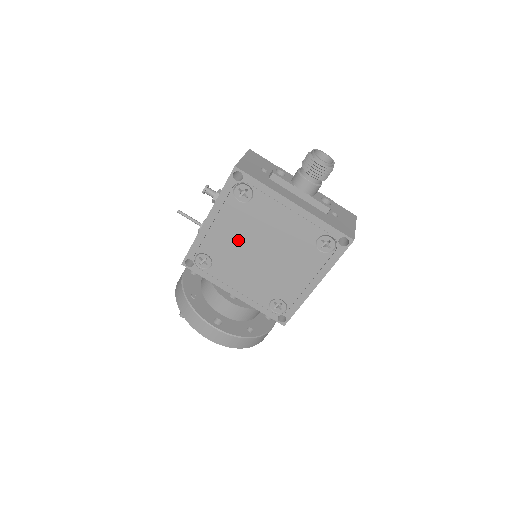
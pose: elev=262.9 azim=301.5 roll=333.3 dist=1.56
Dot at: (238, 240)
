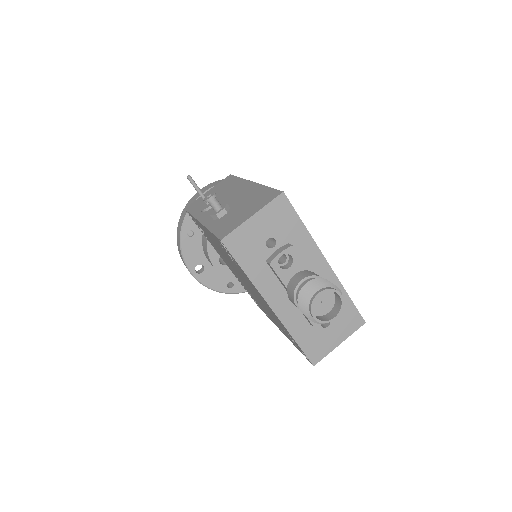
Dot at: (226, 257)
